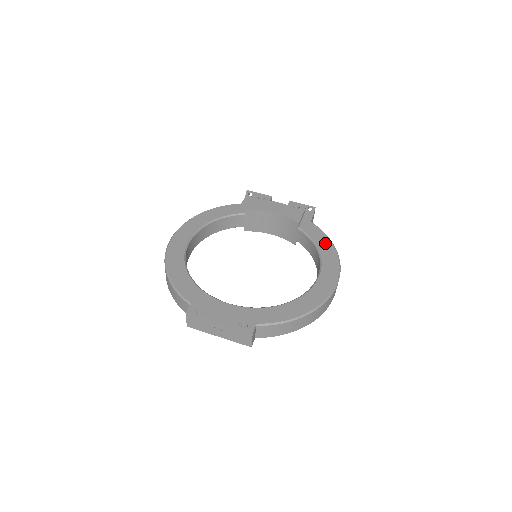
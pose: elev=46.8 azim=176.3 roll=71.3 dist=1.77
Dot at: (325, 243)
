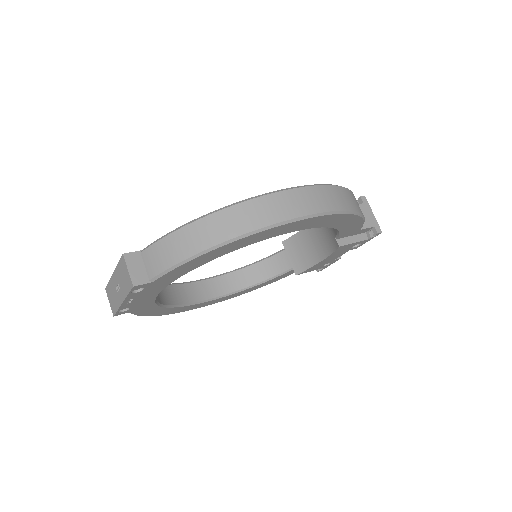
Dot at: occluded
